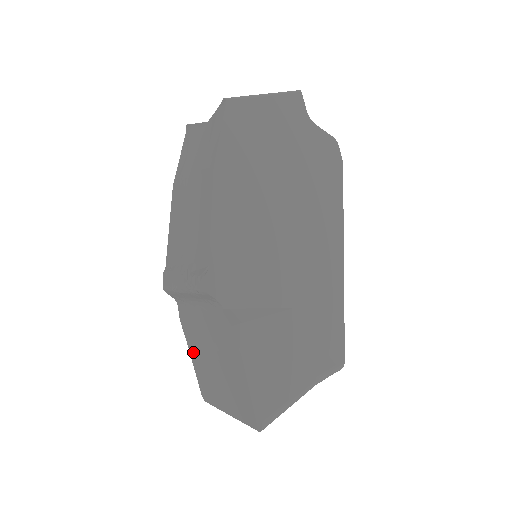
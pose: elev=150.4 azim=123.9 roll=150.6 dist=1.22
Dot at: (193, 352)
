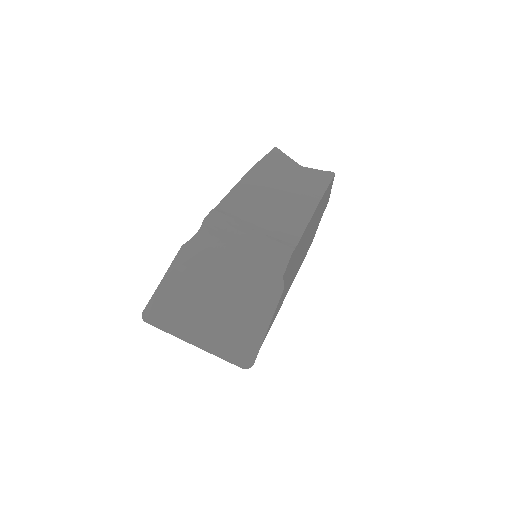
Dot at: (174, 278)
